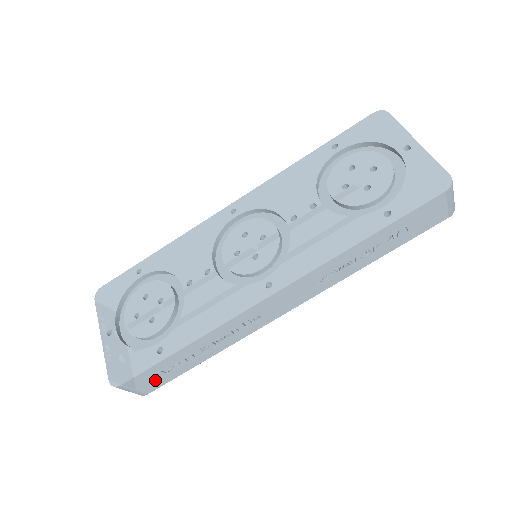
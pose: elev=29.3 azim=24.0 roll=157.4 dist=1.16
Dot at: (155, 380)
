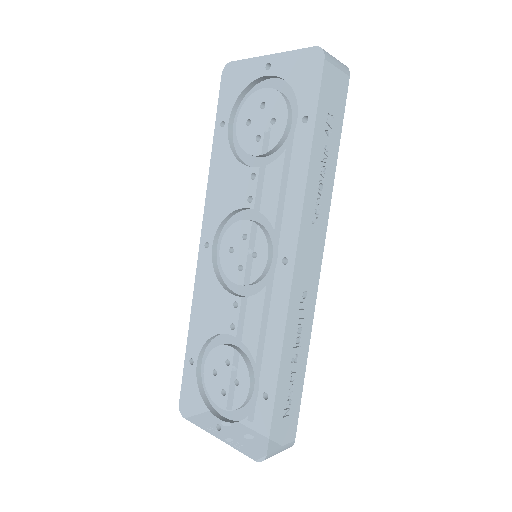
Dot at: (287, 423)
